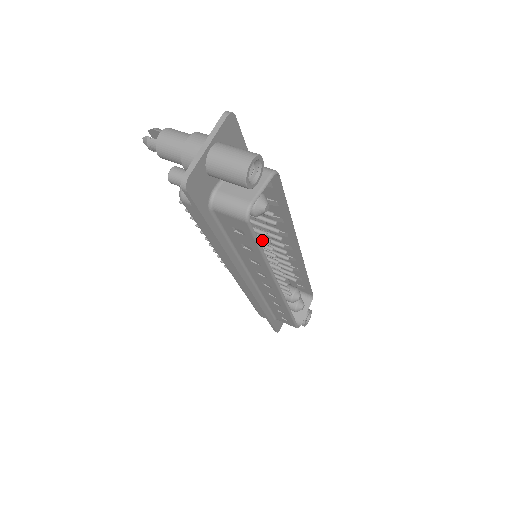
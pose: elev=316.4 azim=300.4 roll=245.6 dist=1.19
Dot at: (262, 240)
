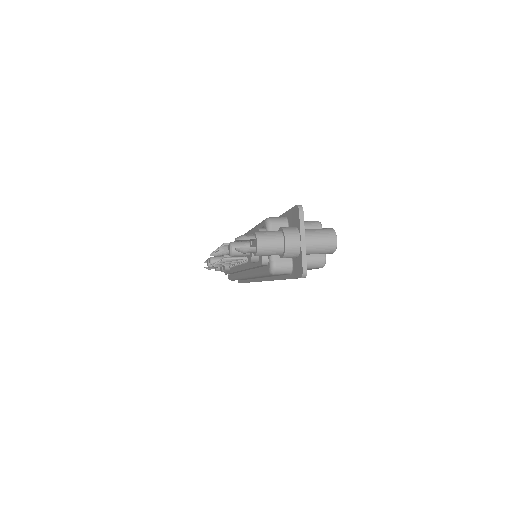
Dot at: occluded
